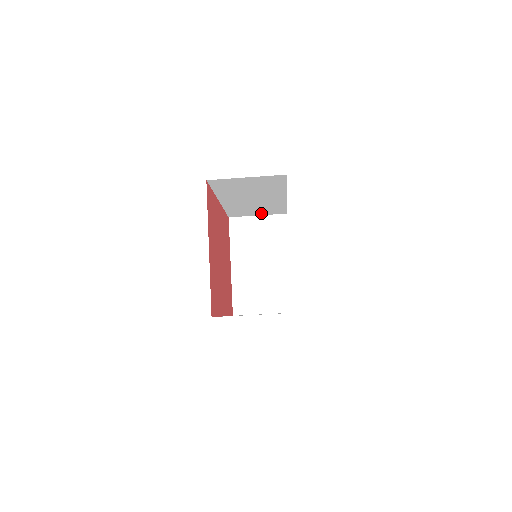
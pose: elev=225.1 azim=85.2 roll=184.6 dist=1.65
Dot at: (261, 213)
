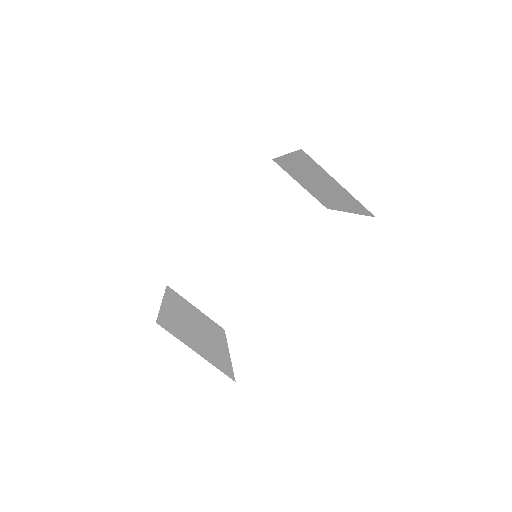
Dot at: (206, 303)
